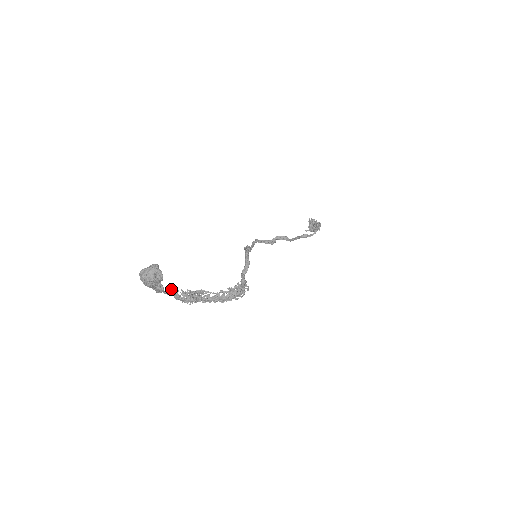
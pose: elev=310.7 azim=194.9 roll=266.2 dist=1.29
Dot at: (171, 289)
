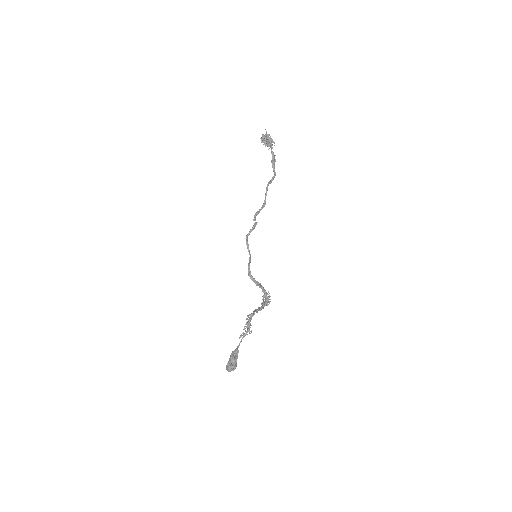
Dot at: (239, 338)
